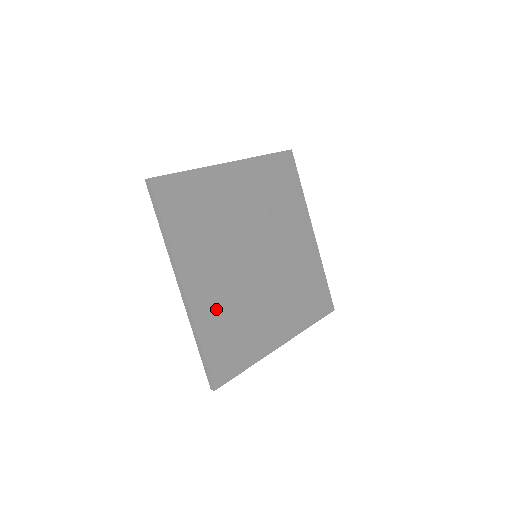
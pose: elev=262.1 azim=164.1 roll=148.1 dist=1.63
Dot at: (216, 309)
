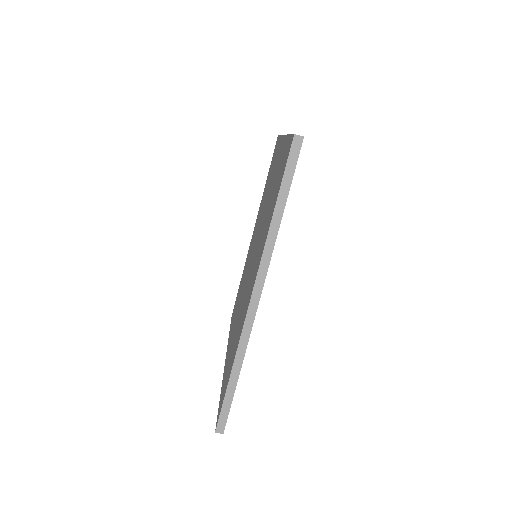
Dot at: occluded
